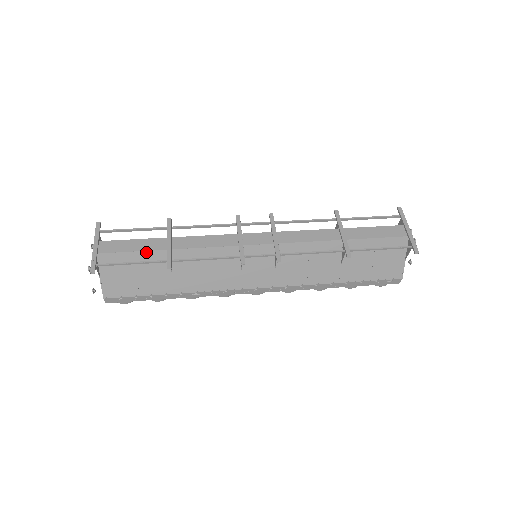
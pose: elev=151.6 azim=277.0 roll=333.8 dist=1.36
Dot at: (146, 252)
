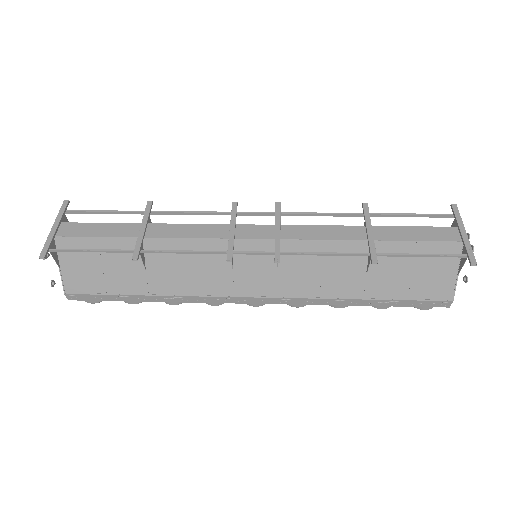
Dot at: (113, 239)
